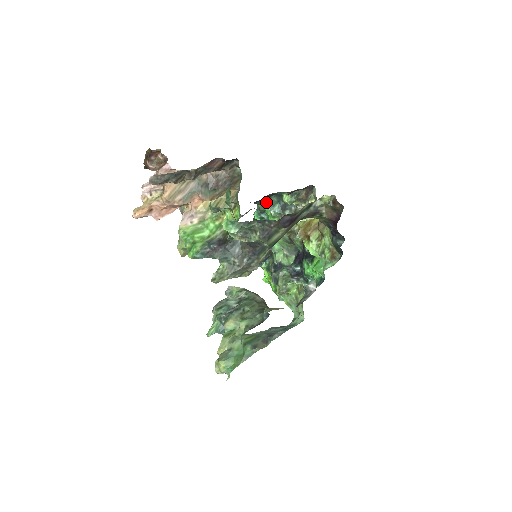
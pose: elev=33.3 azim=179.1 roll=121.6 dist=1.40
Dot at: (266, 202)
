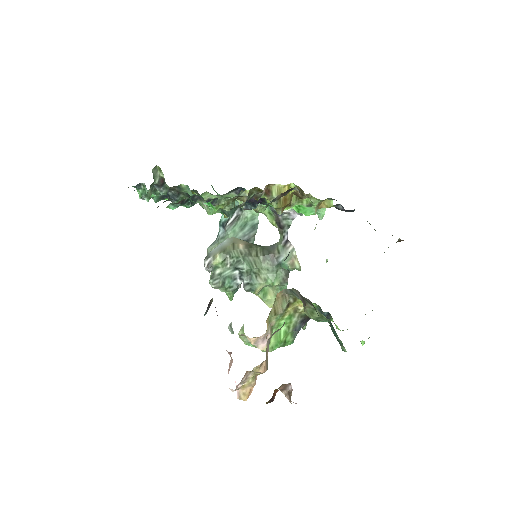
Dot at: occluded
